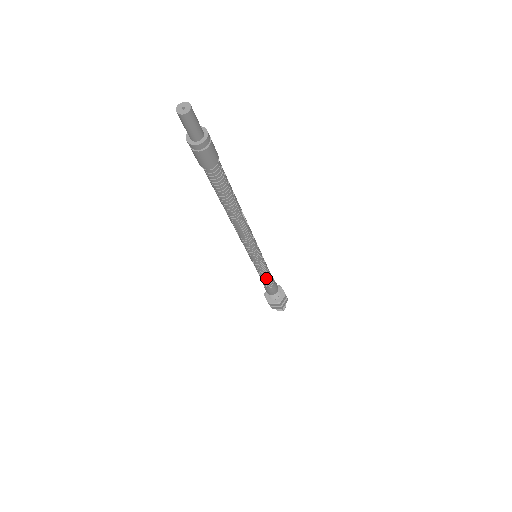
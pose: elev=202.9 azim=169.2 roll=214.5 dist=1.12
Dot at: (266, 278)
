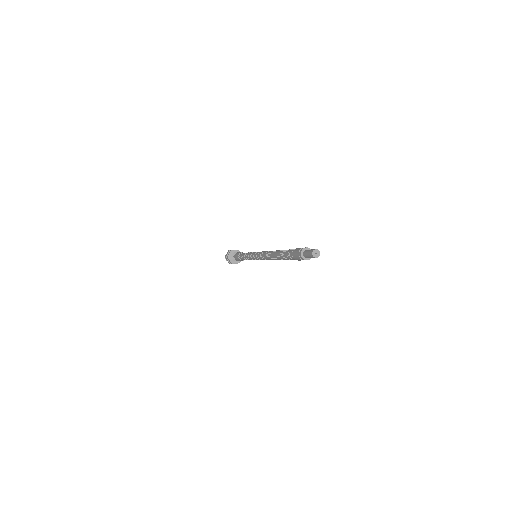
Dot at: (245, 259)
